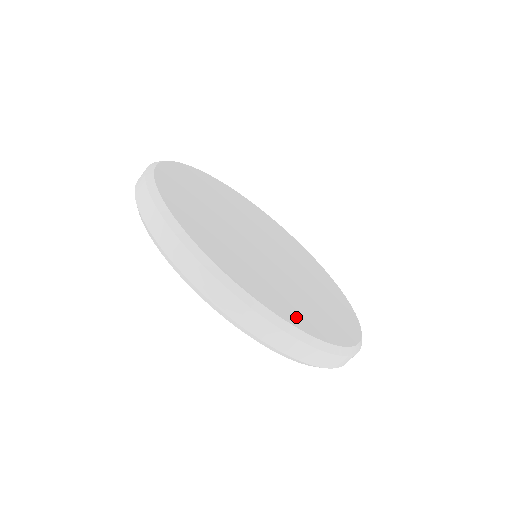
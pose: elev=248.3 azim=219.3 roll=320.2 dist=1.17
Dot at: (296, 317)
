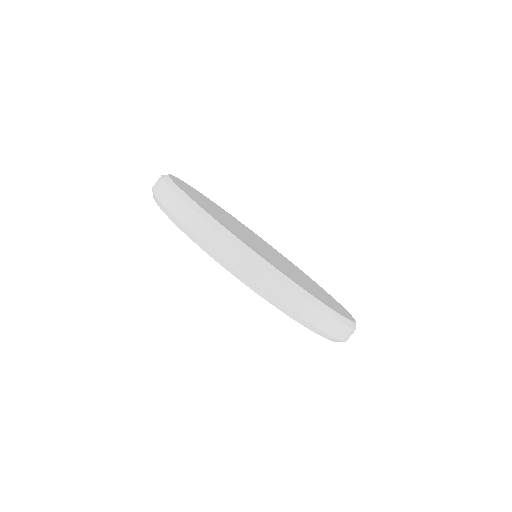
Dot at: (343, 311)
